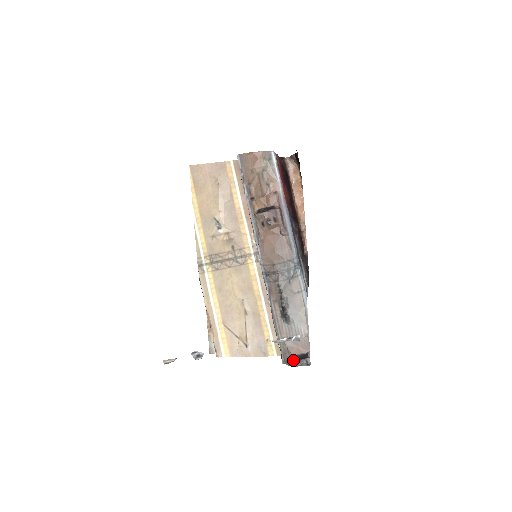
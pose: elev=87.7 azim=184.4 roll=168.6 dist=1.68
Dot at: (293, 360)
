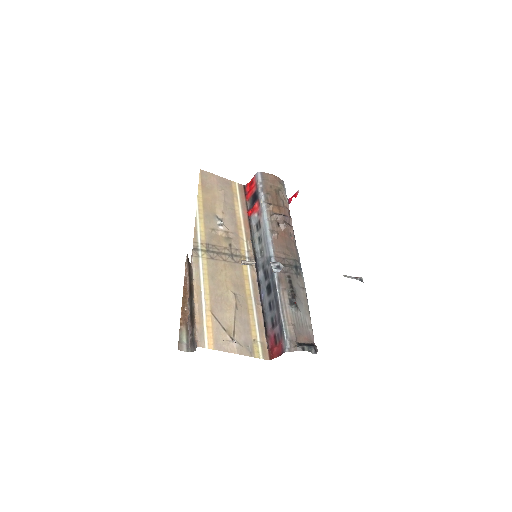
Dot at: (303, 345)
